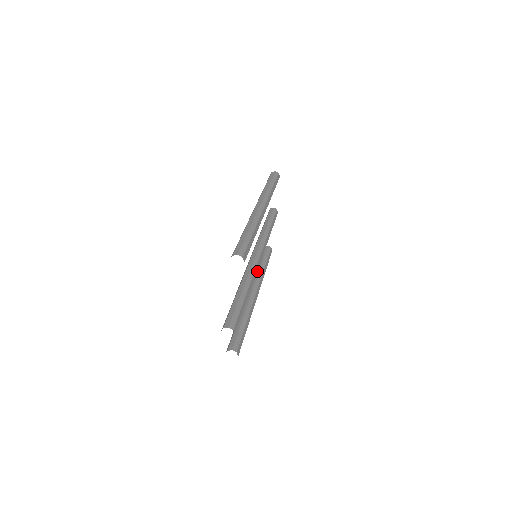
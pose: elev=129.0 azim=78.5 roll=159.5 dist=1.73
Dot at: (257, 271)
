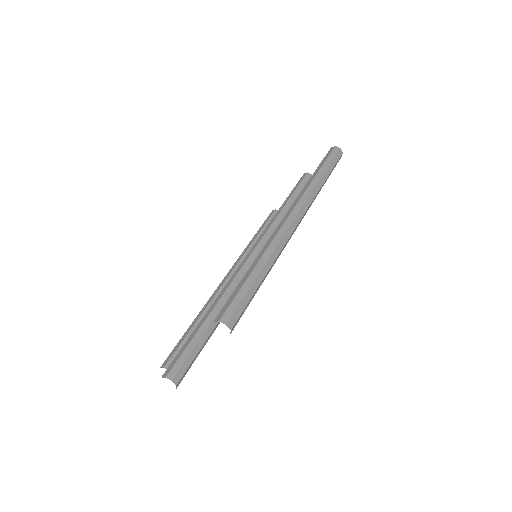
Dot at: (250, 249)
